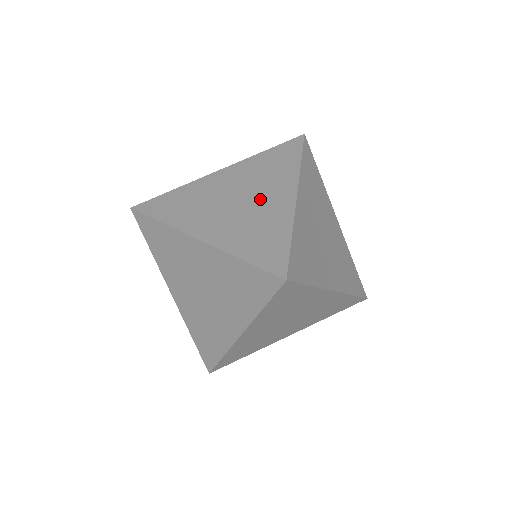
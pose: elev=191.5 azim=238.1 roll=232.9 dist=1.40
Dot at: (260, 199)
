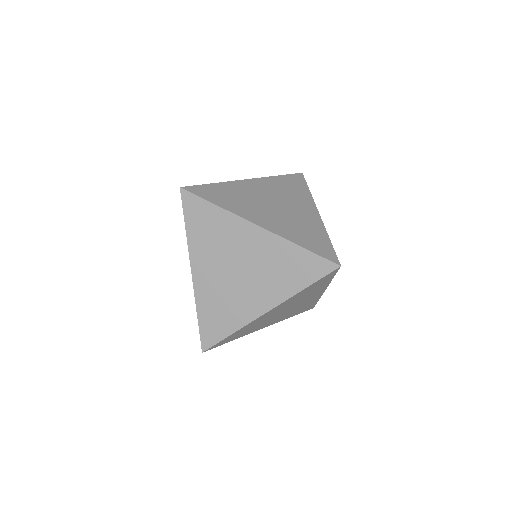
Dot at: (293, 209)
